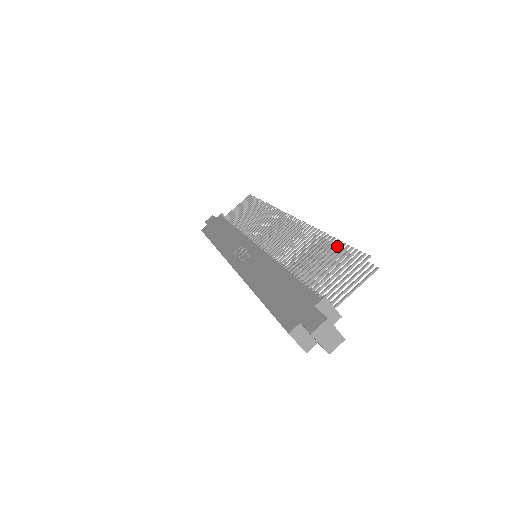
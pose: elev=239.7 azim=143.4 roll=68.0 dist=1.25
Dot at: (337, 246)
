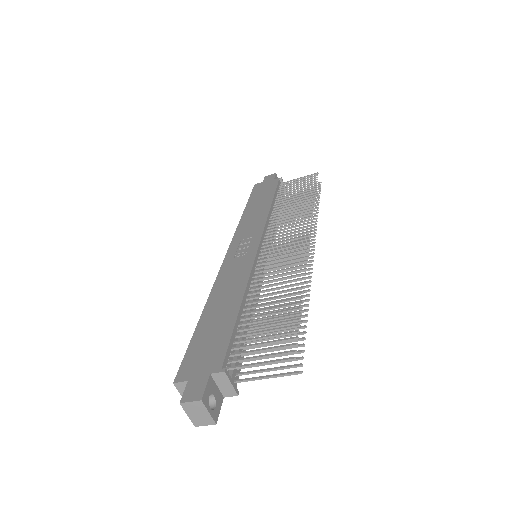
Dot at: (294, 315)
